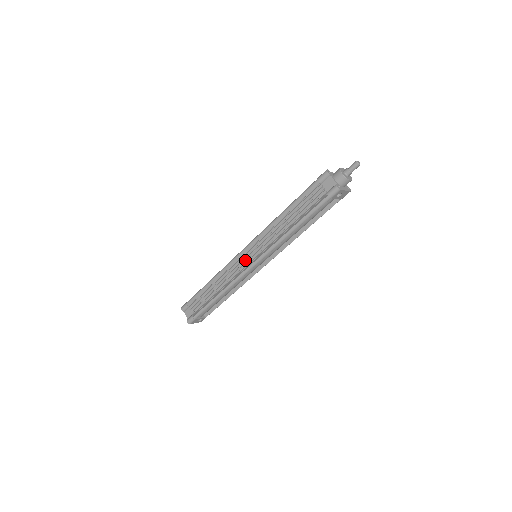
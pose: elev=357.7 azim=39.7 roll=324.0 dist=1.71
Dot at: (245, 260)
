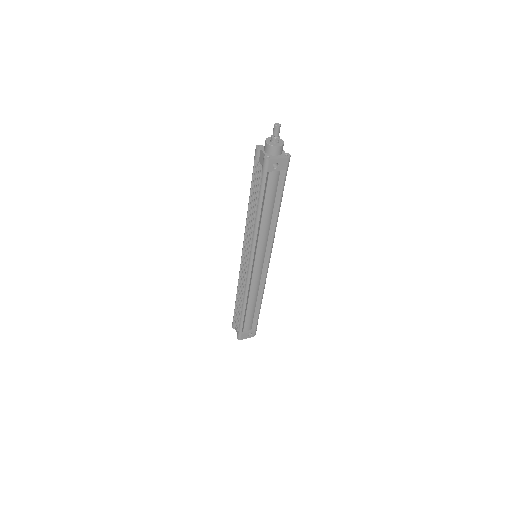
Dot at: (246, 263)
